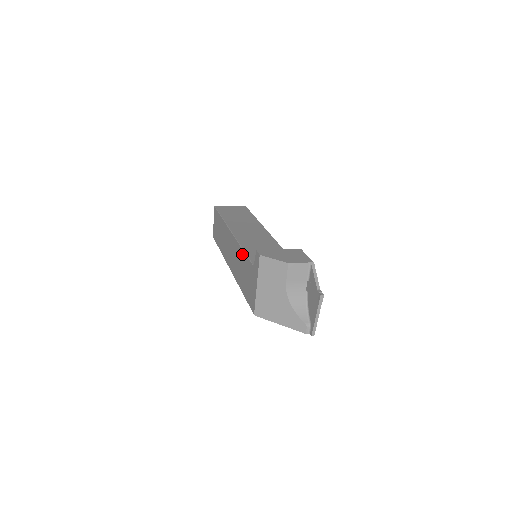
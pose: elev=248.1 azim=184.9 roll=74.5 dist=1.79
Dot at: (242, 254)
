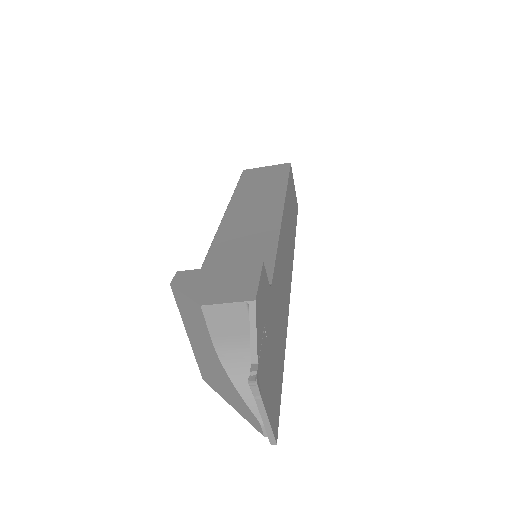
Dot at: occluded
